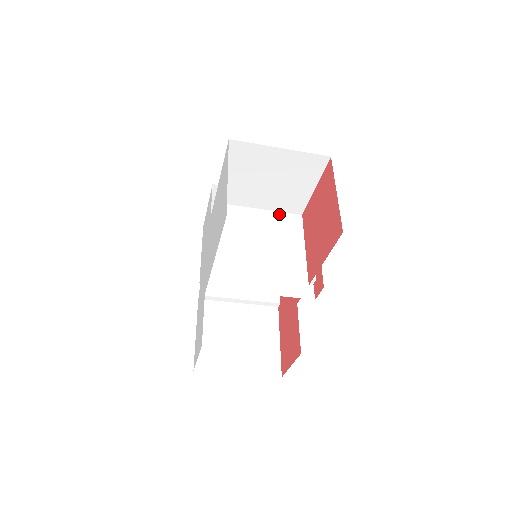
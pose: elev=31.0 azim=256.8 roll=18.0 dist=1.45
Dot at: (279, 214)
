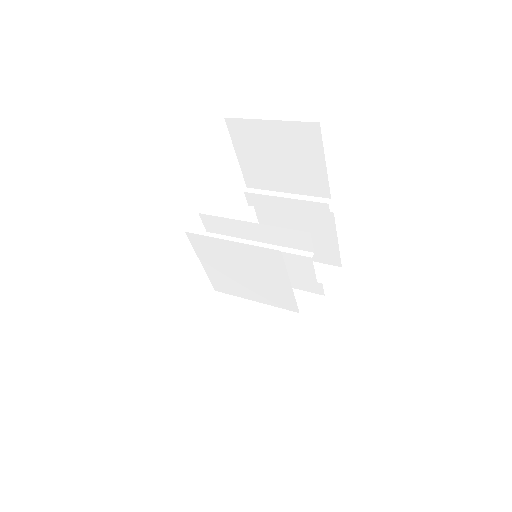
Dot at: (254, 248)
